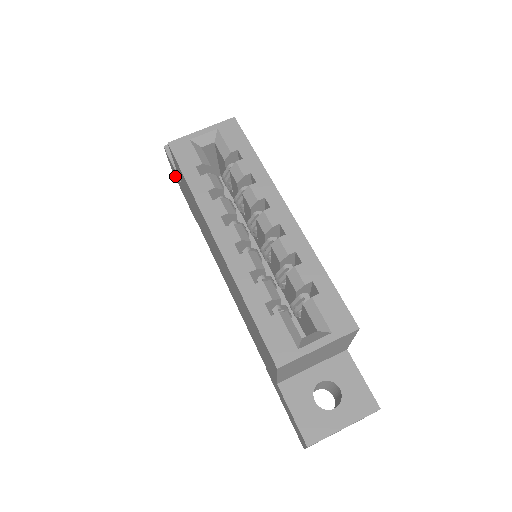
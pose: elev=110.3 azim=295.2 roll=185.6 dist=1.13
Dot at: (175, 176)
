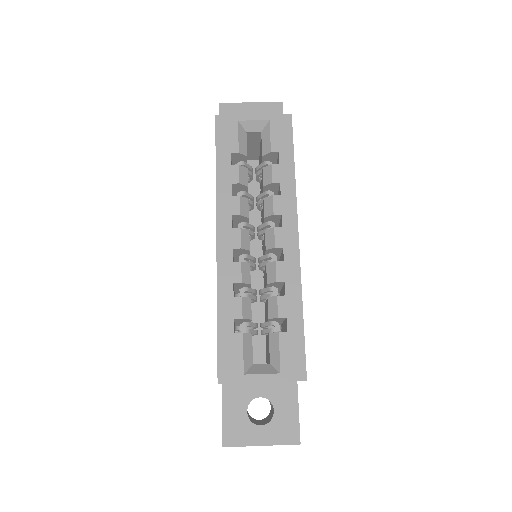
Dot at: occluded
